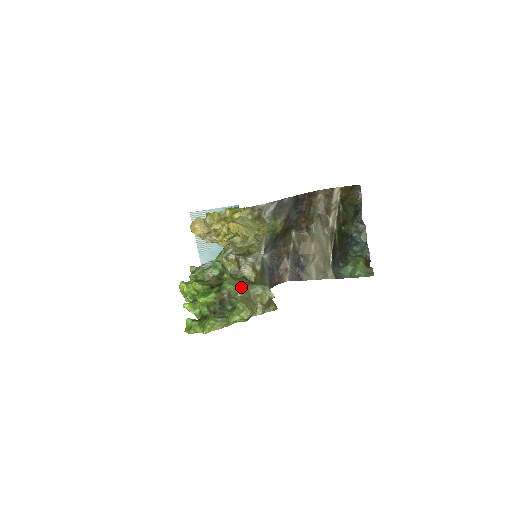
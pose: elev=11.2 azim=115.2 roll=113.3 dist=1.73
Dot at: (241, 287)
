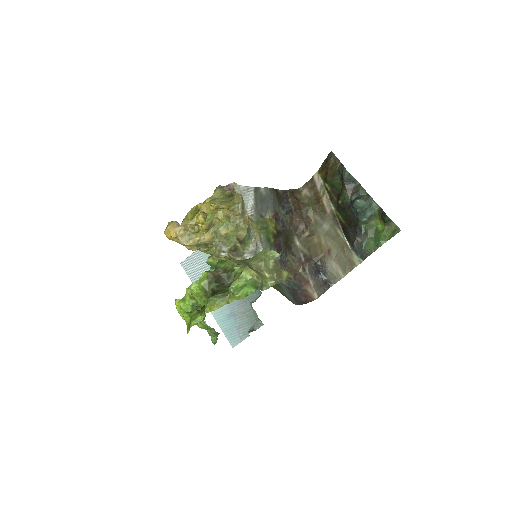
Dot at: (237, 260)
